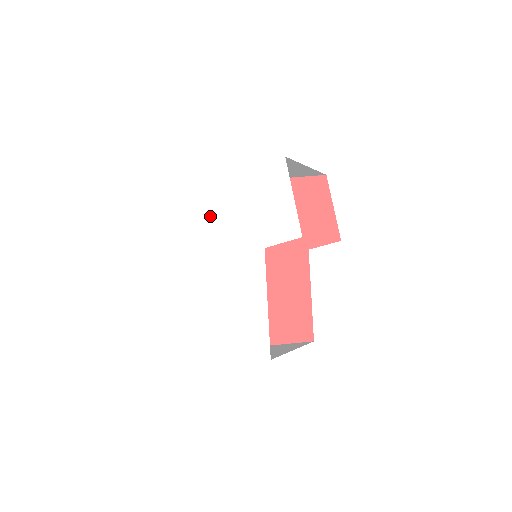
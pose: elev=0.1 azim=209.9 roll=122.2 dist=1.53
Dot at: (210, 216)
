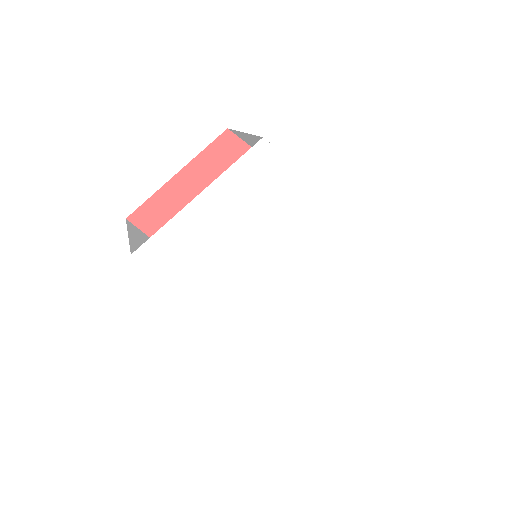
Dot at: (222, 264)
